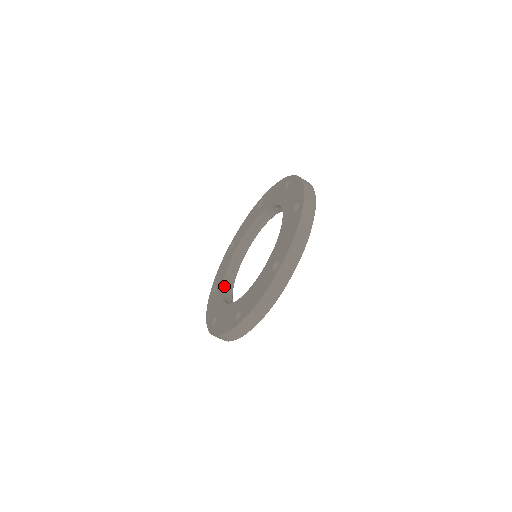
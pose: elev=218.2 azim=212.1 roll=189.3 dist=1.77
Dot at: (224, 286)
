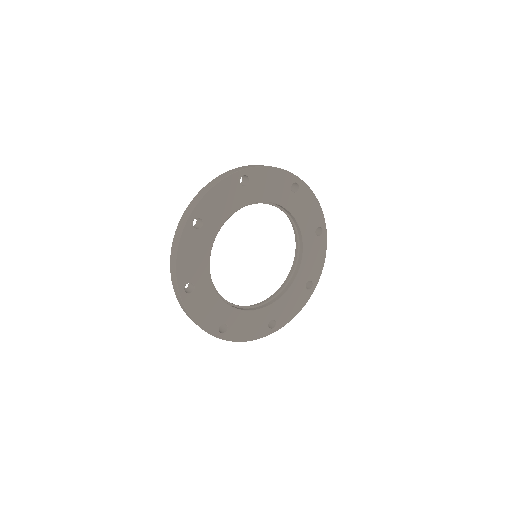
Dot at: (256, 304)
